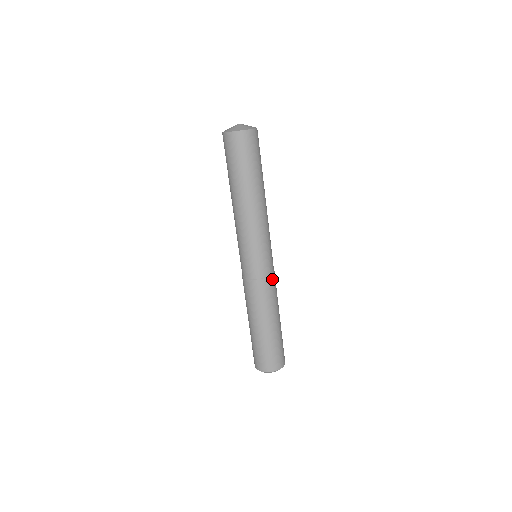
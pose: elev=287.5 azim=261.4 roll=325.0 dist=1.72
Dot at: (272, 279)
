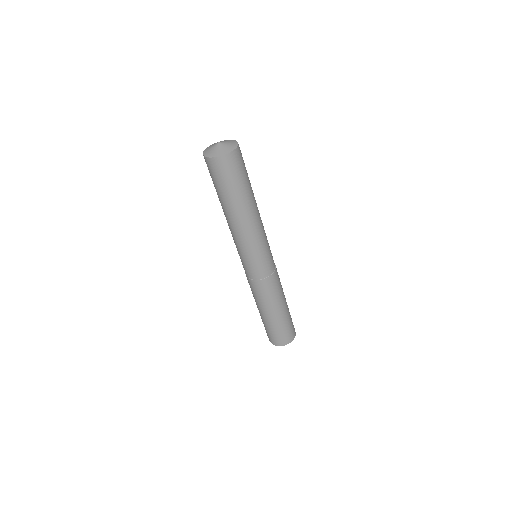
Dot at: (276, 273)
